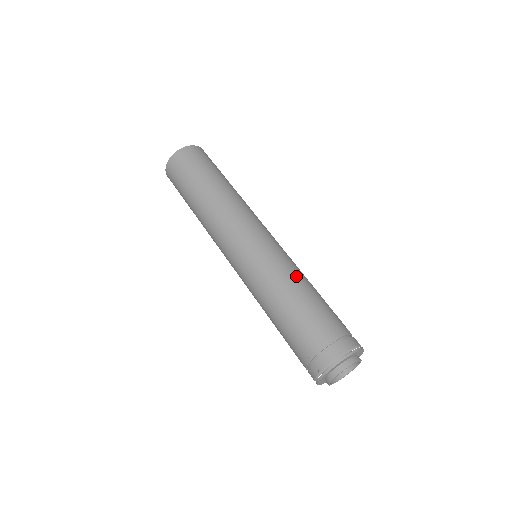
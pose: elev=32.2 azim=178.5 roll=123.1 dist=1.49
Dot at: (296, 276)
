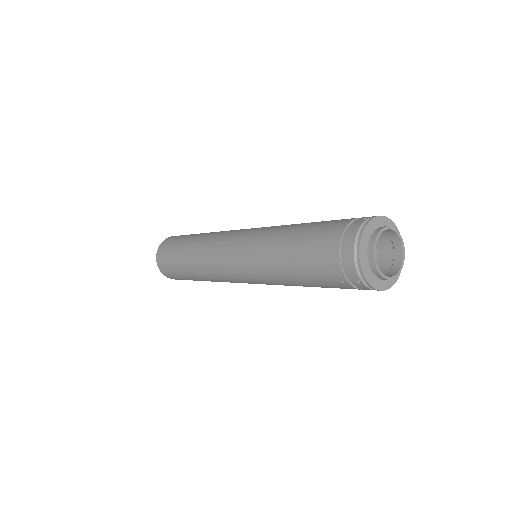
Dot at: (275, 237)
